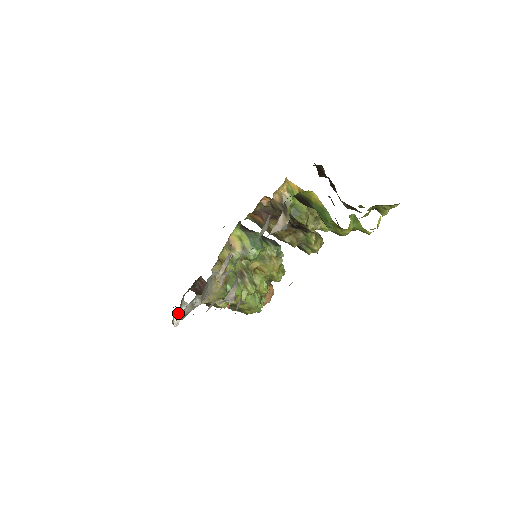
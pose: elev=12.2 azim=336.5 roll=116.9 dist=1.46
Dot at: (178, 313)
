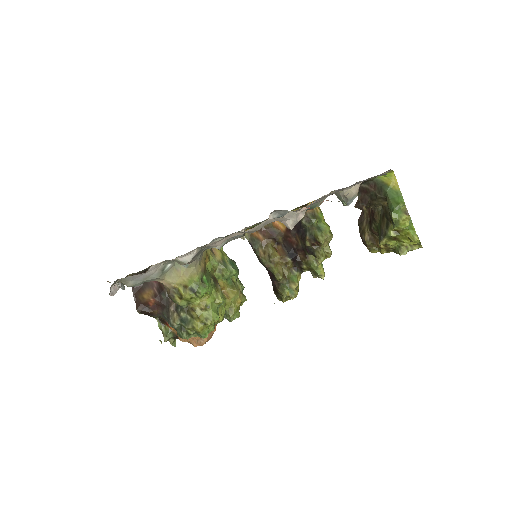
Dot at: (117, 285)
